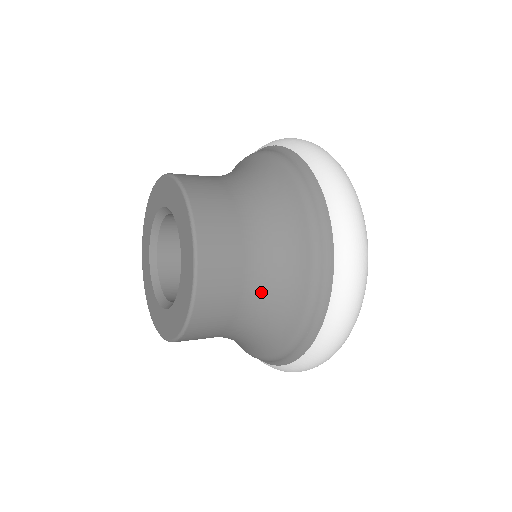
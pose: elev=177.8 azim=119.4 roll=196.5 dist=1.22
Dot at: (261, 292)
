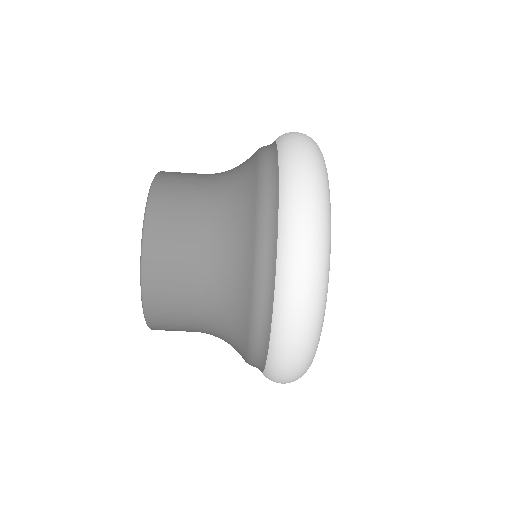
Dot at: (220, 185)
